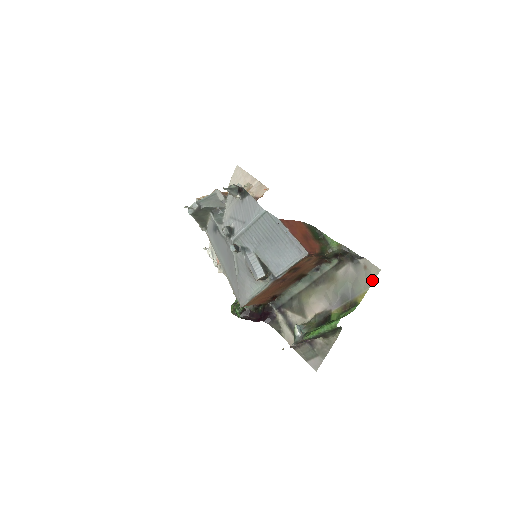
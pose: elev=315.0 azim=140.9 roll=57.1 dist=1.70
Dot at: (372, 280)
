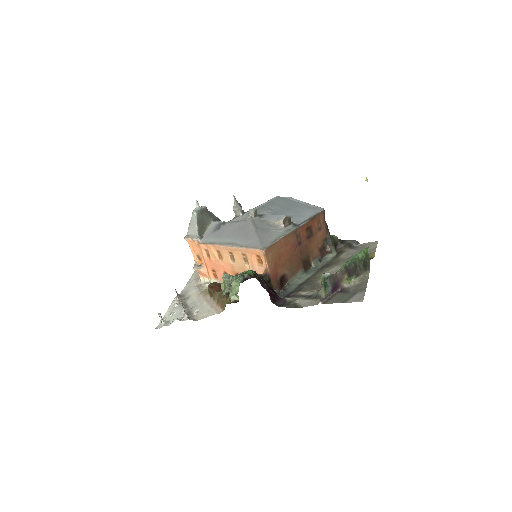
Dot at: (375, 246)
